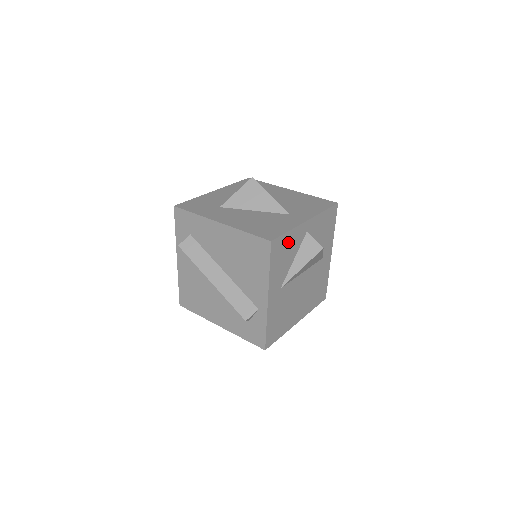
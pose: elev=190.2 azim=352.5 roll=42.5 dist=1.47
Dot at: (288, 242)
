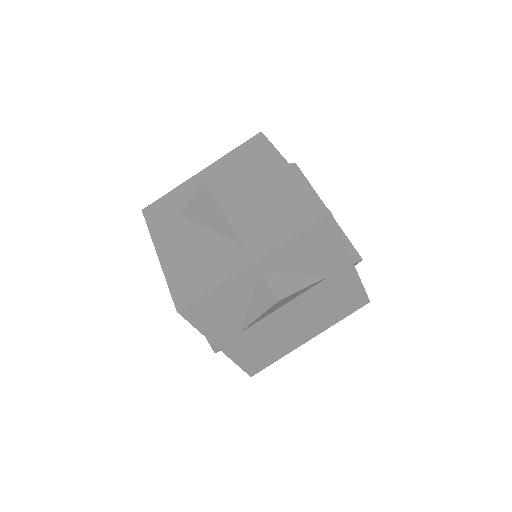
Dot at: (220, 297)
